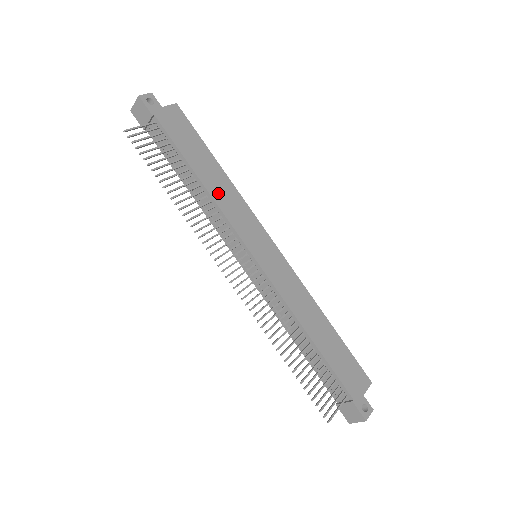
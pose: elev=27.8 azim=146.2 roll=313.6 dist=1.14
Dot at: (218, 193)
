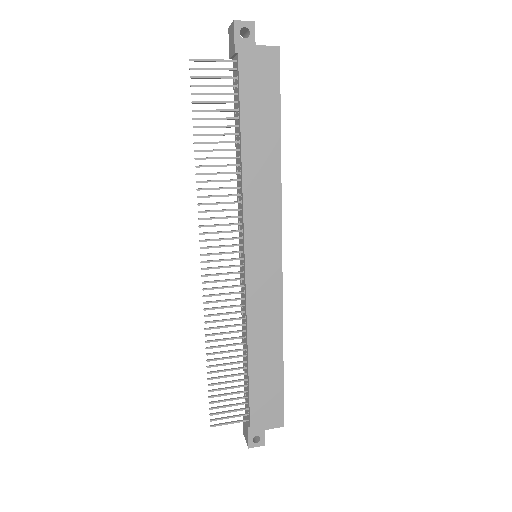
Dot at: (253, 176)
